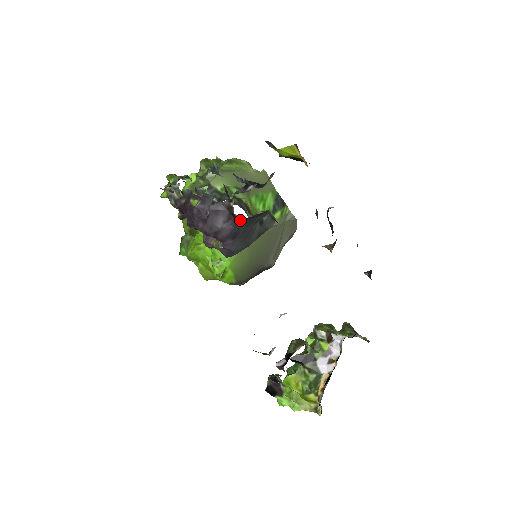
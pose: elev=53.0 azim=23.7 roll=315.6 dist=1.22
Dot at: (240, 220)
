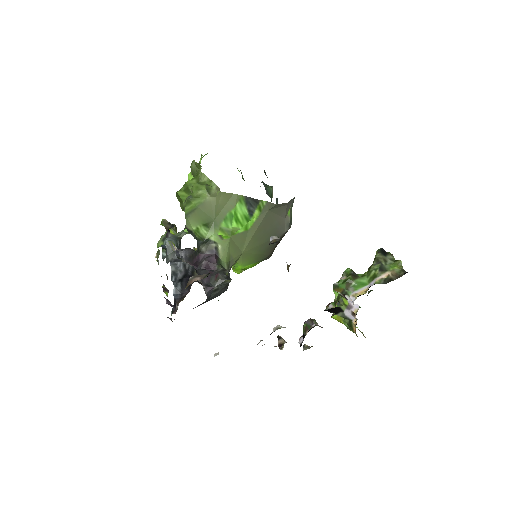
Dot at: occluded
